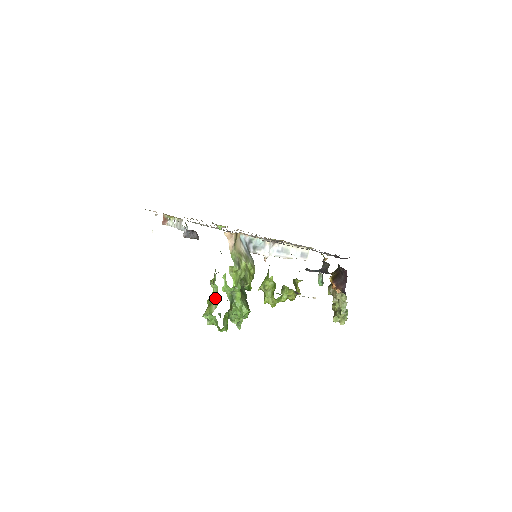
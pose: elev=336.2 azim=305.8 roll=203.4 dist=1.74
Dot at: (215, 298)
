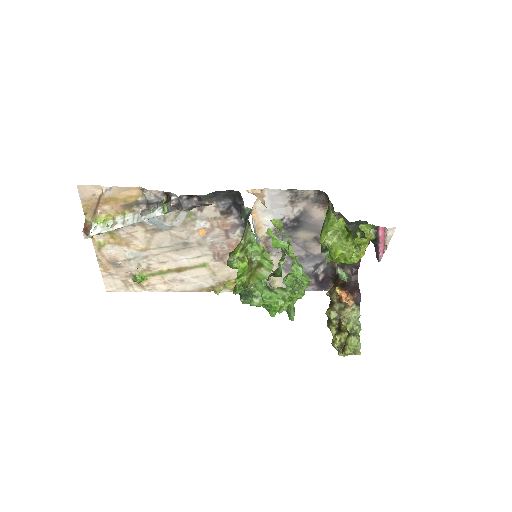
Dot at: (260, 262)
